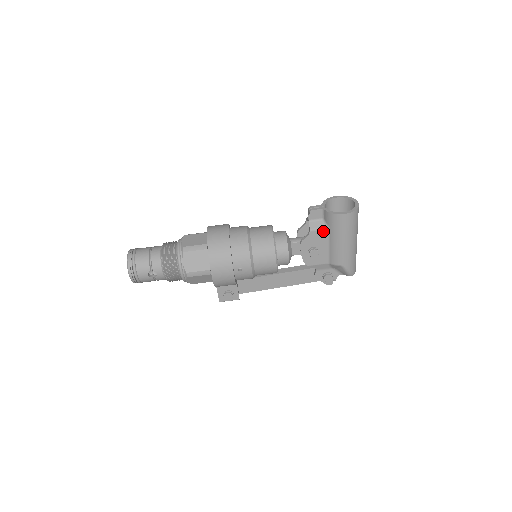
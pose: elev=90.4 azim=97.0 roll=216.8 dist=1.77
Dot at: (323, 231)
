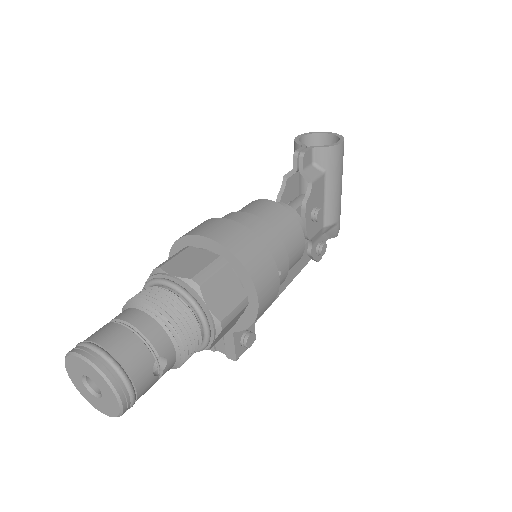
Dot at: (321, 179)
